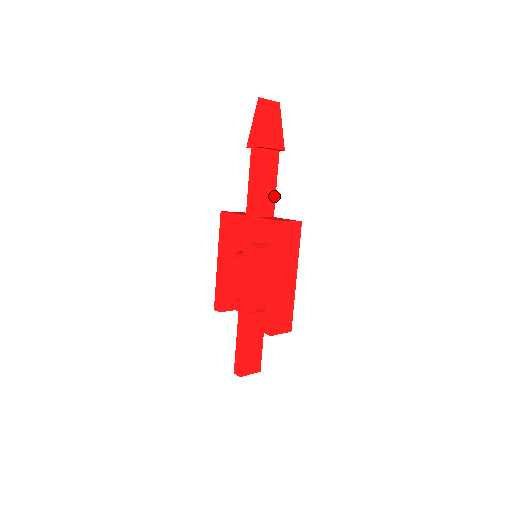
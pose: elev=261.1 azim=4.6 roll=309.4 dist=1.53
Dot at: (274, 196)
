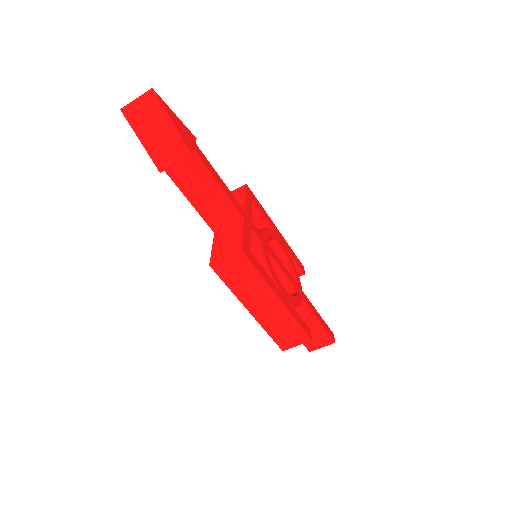
Dot at: (227, 199)
